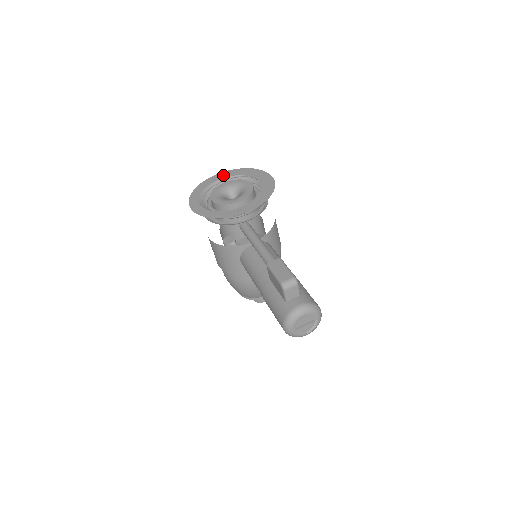
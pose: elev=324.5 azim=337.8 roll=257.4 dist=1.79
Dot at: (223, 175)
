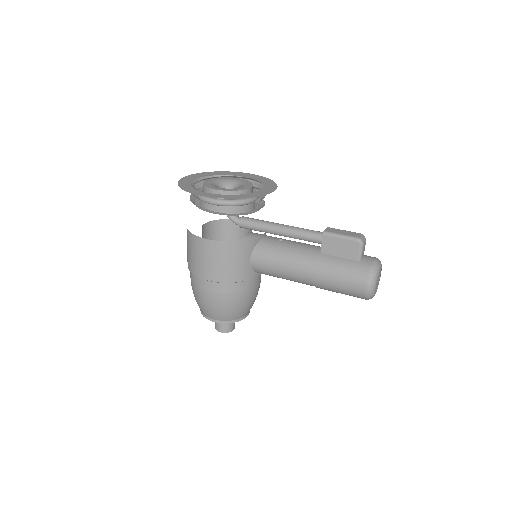
Dot at: (194, 176)
